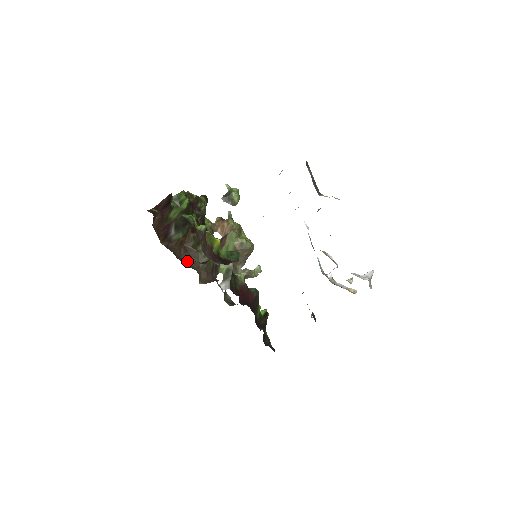
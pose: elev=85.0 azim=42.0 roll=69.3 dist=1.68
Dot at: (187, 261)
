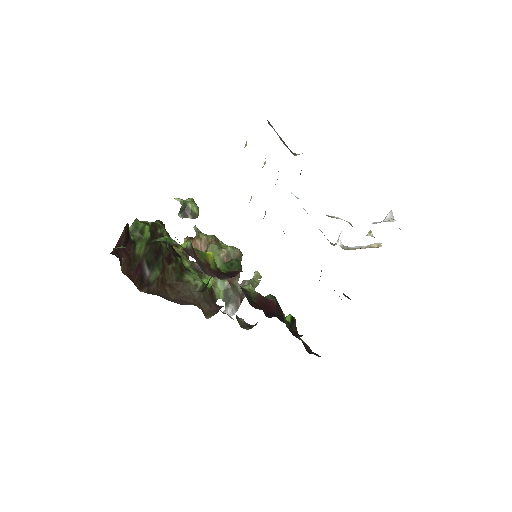
Dot at: (179, 299)
